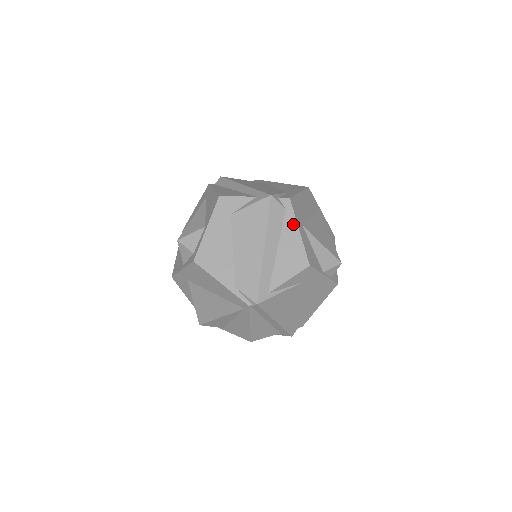
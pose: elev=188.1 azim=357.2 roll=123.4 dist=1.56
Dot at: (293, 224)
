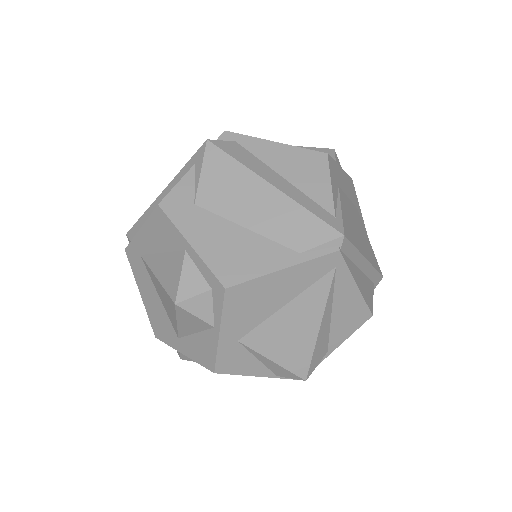
Dot at: (261, 144)
